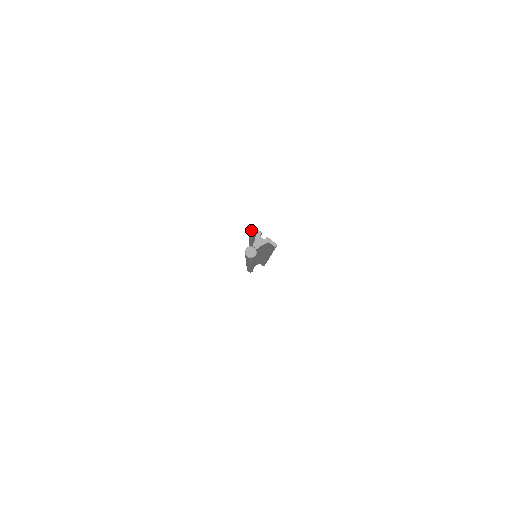
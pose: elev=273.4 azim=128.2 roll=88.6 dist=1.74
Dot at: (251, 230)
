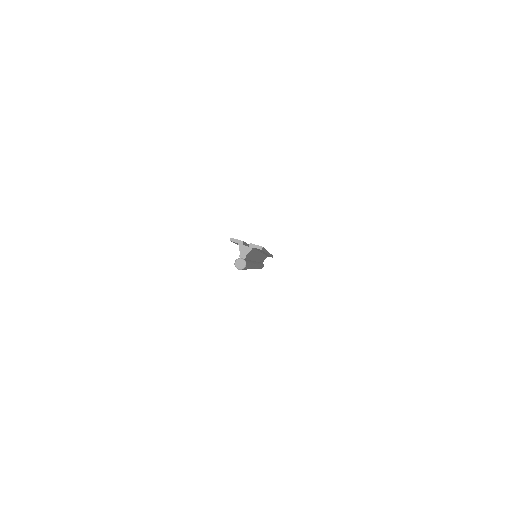
Dot at: occluded
